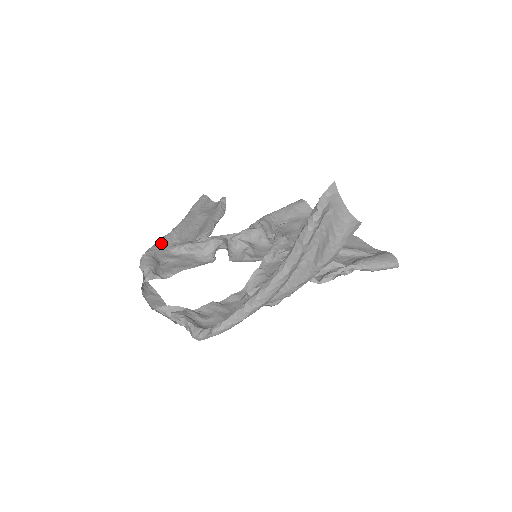
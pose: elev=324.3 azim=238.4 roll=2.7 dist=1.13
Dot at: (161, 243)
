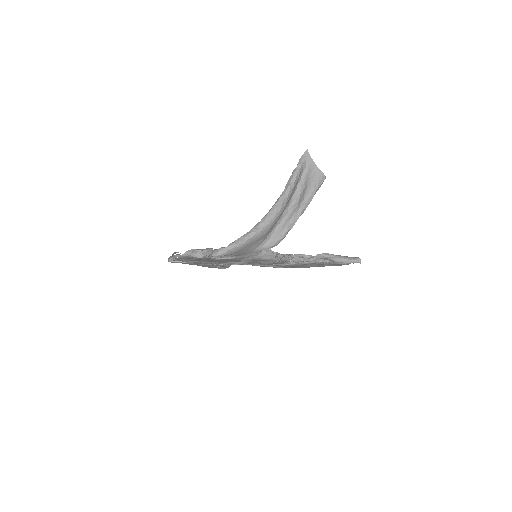
Dot at: occluded
